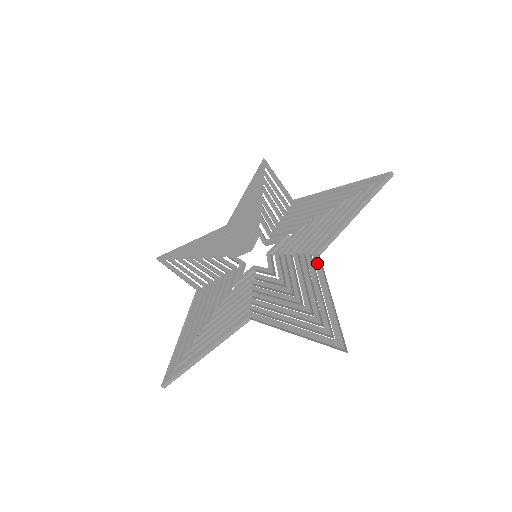
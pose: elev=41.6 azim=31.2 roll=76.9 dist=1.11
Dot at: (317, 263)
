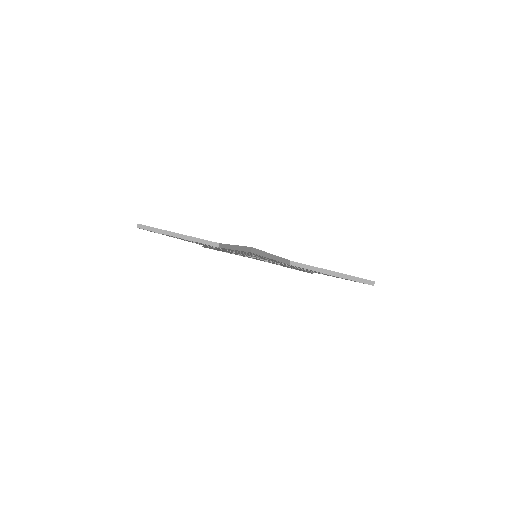
Dot at: occluded
